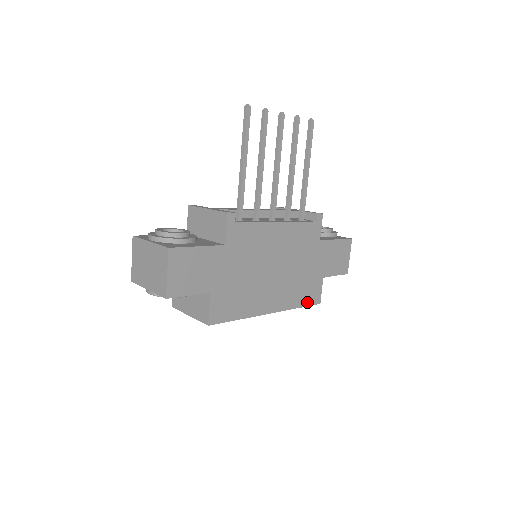
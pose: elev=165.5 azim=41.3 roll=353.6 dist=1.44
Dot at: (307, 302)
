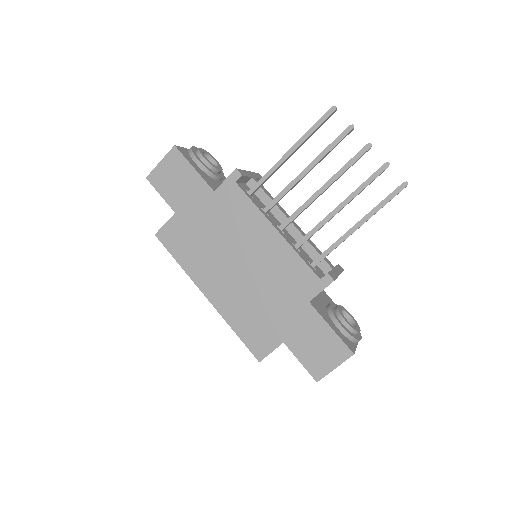
Dot at: (247, 340)
